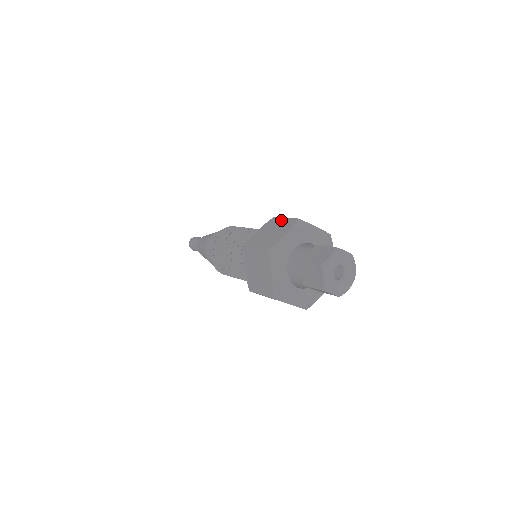
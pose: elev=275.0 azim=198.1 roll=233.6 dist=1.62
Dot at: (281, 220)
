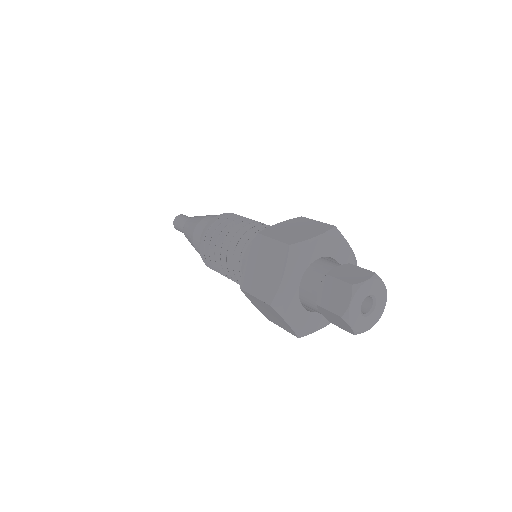
Dot at: (312, 221)
